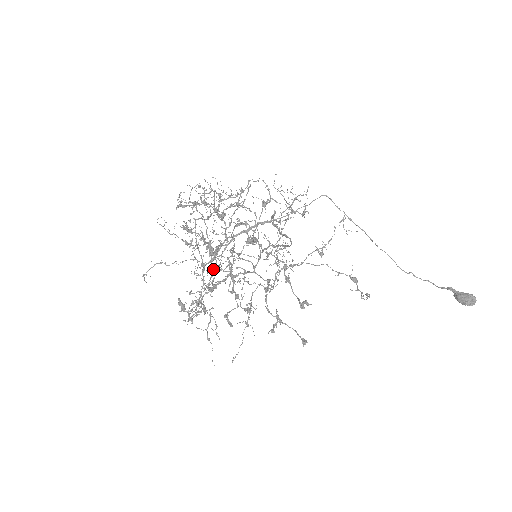
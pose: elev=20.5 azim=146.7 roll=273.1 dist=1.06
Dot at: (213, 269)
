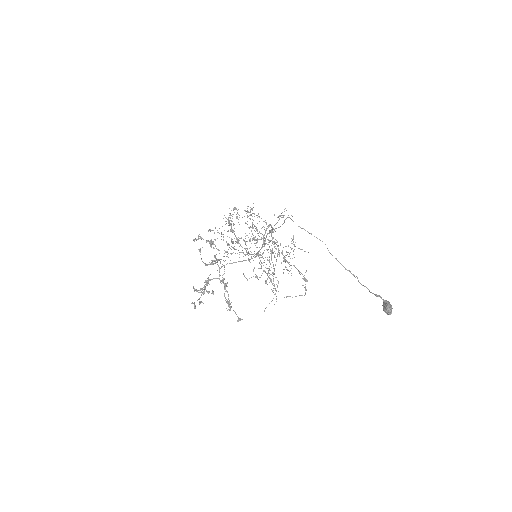
Dot at: occluded
